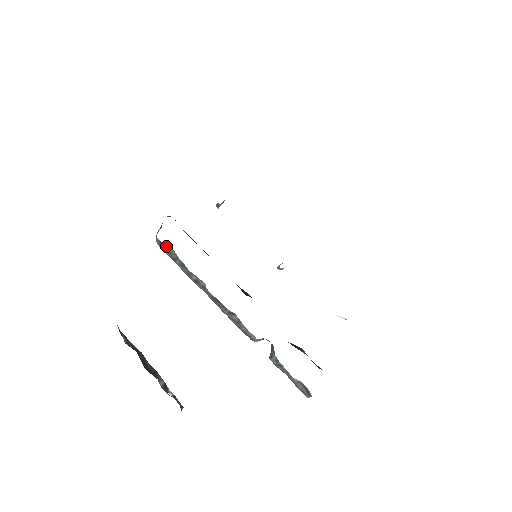
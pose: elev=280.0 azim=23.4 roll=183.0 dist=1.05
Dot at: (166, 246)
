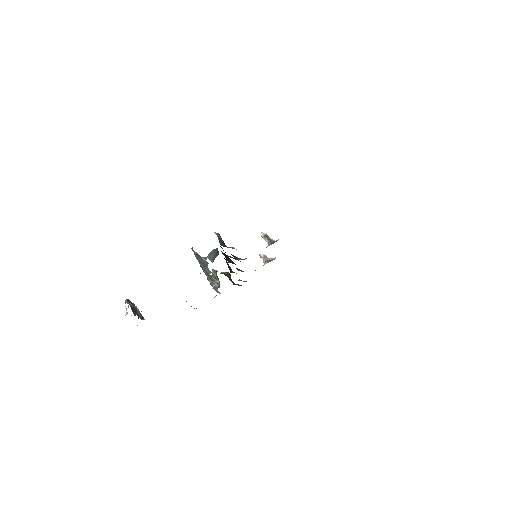
Dot at: occluded
